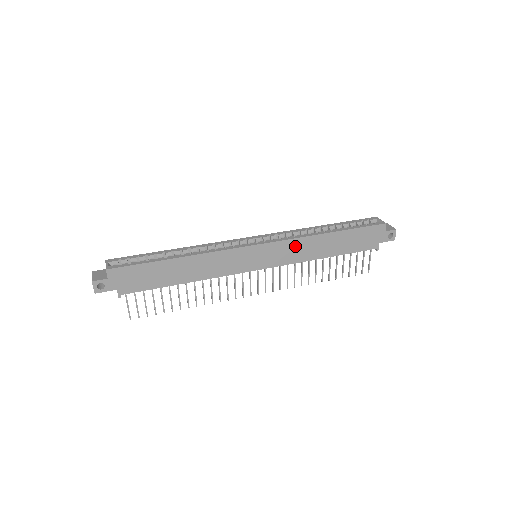
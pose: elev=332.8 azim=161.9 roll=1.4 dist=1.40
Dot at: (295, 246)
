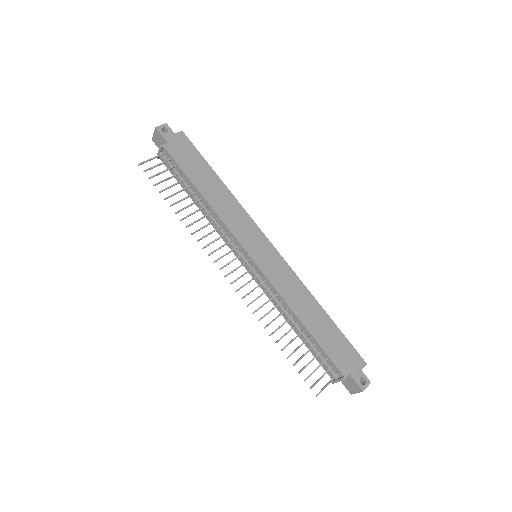
Dot at: (291, 280)
